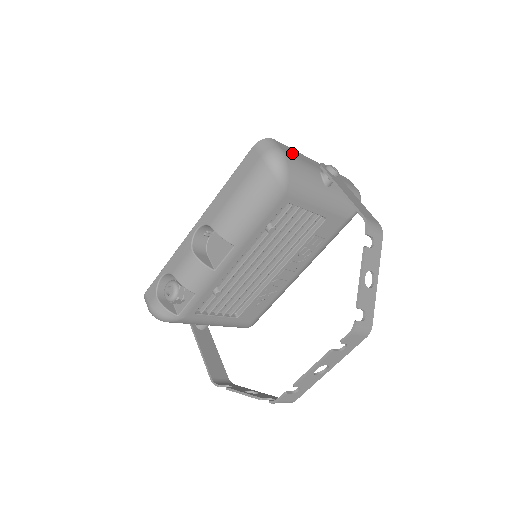
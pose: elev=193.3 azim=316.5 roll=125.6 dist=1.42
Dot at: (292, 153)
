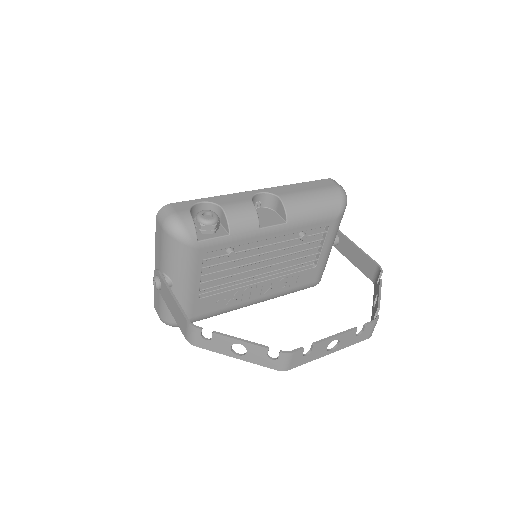
Dot at: occluded
